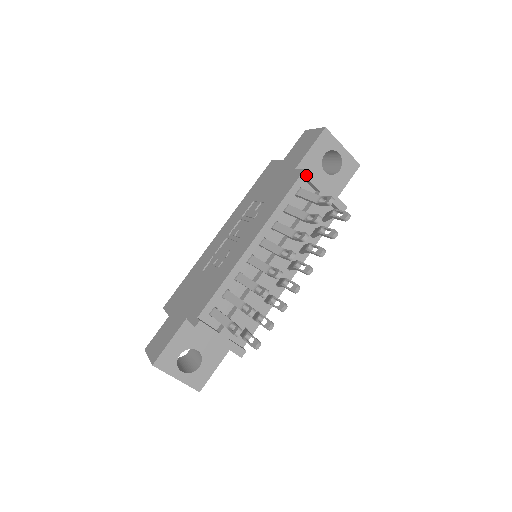
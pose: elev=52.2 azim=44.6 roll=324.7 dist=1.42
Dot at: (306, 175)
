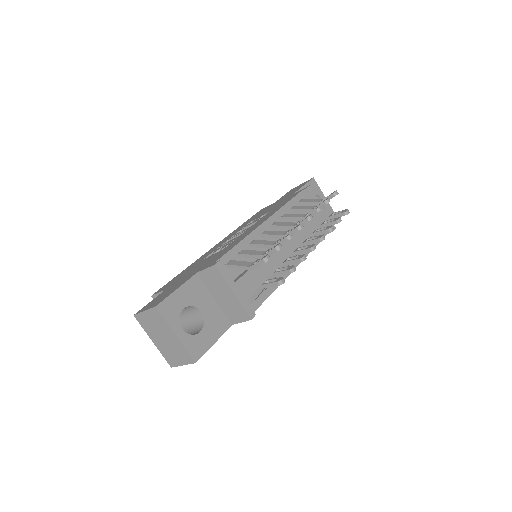
Dot at: (308, 188)
